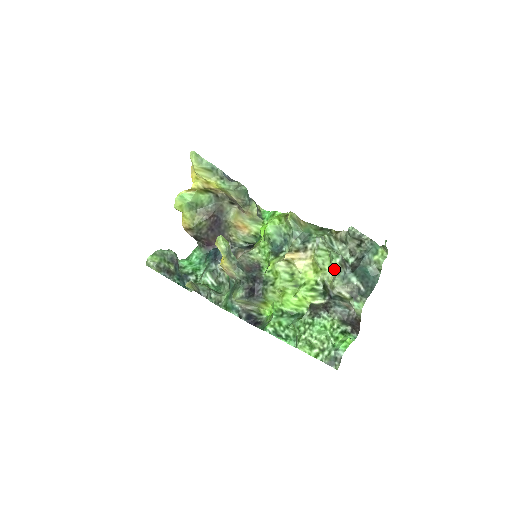
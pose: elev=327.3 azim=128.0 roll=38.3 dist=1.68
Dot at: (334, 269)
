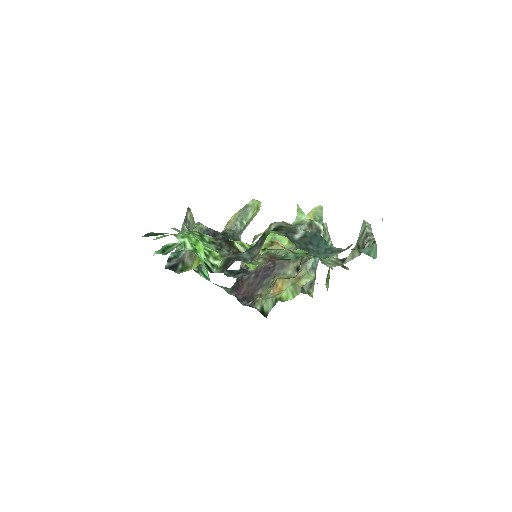
Dot at: (299, 218)
